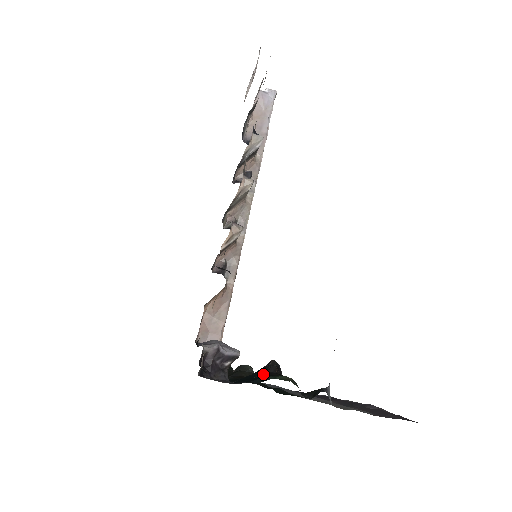
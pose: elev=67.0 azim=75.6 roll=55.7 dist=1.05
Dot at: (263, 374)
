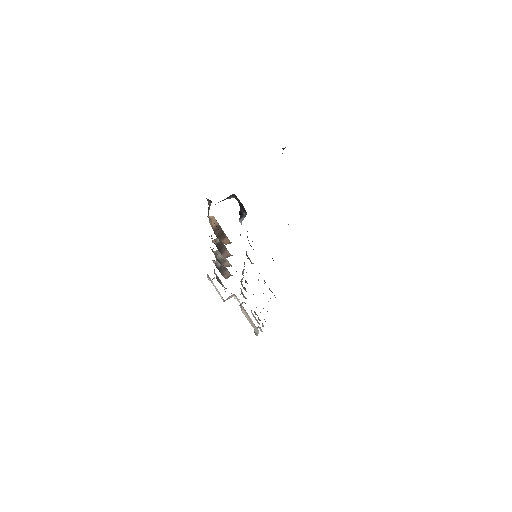
Dot at: occluded
